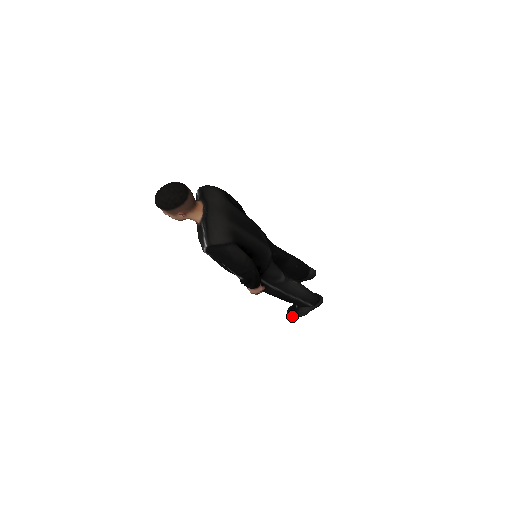
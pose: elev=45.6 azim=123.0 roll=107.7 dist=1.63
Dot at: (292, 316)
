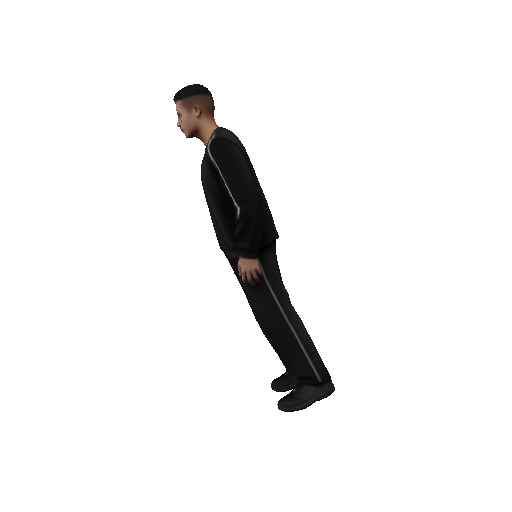
Dot at: (285, 408)
